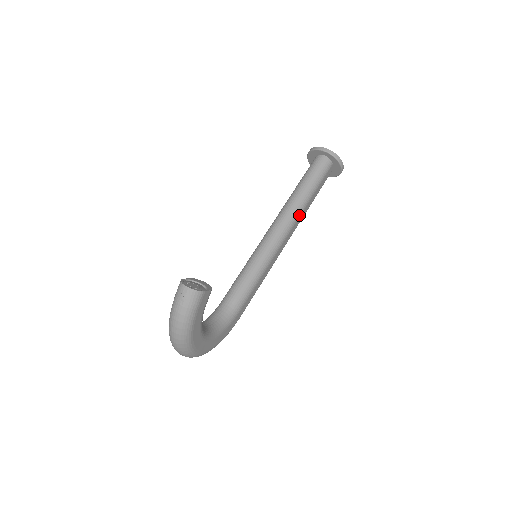
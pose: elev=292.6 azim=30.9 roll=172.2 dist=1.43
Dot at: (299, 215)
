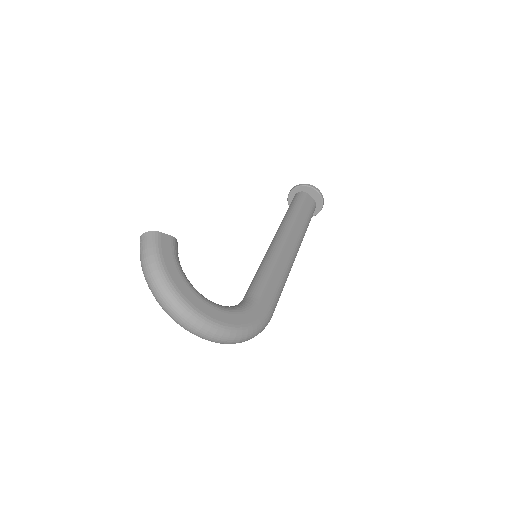
Dot at: (292, 225)
